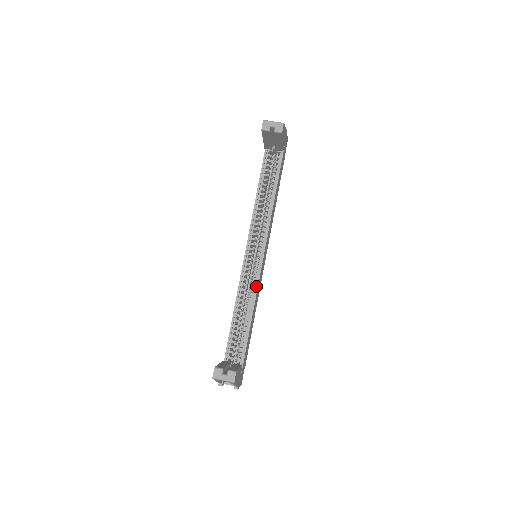
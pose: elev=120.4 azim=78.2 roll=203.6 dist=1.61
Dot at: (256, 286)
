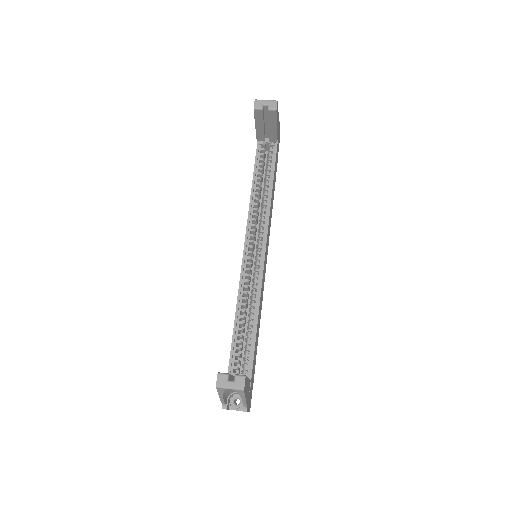
Dot at: (259, 286)
